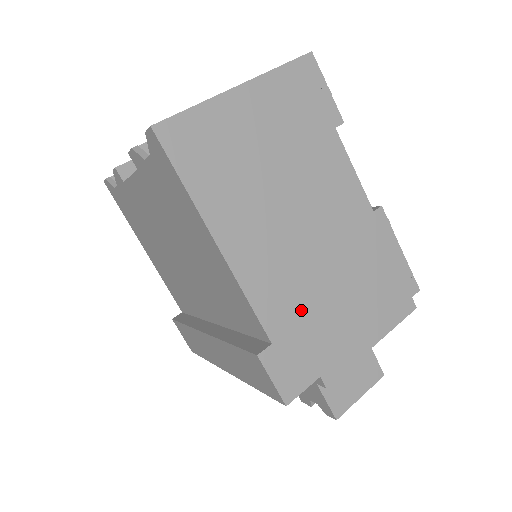
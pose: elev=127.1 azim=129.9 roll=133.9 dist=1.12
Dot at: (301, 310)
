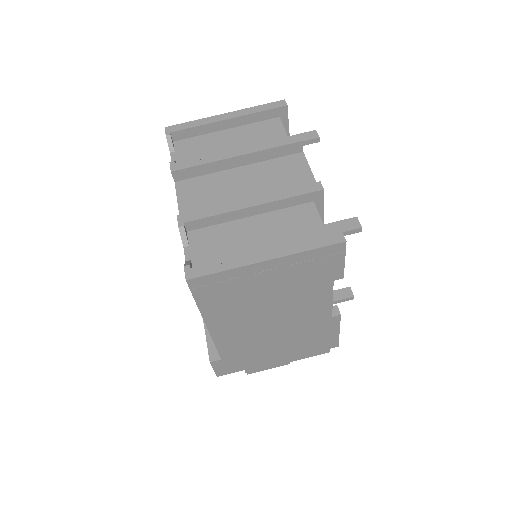
Dot at: (248, 350)
